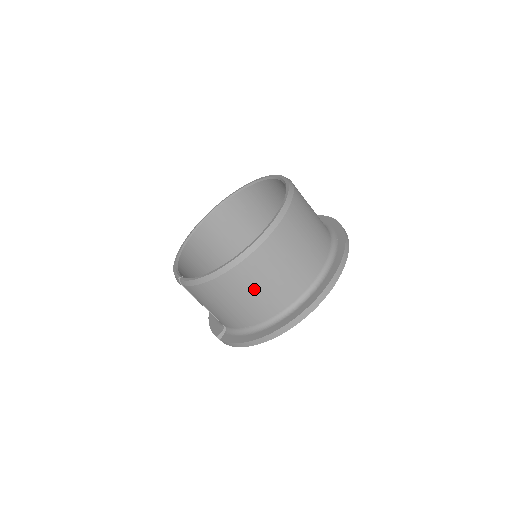
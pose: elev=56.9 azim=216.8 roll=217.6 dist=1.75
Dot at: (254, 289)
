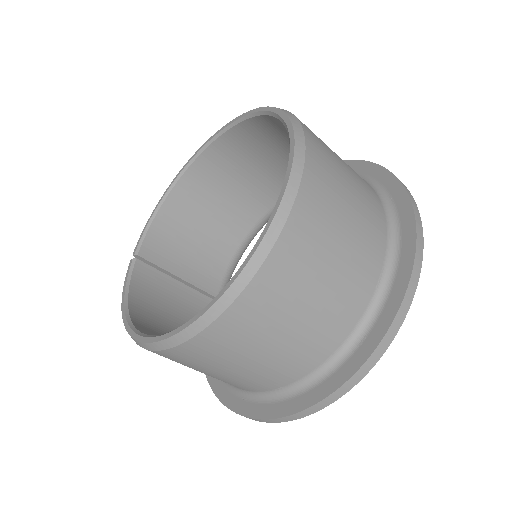
Dot at: occluded
